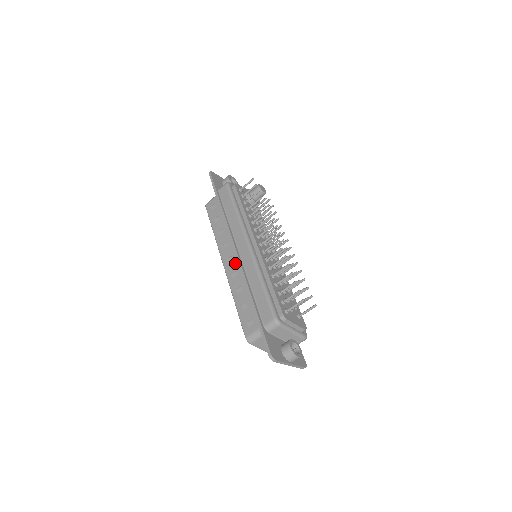
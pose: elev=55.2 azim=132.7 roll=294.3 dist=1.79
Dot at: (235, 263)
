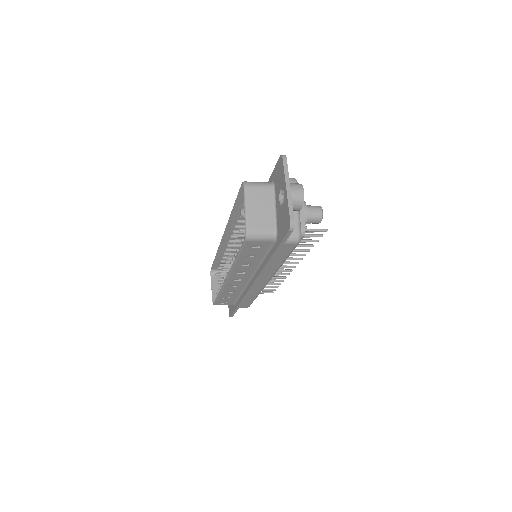
Dot at: (241, 283)
